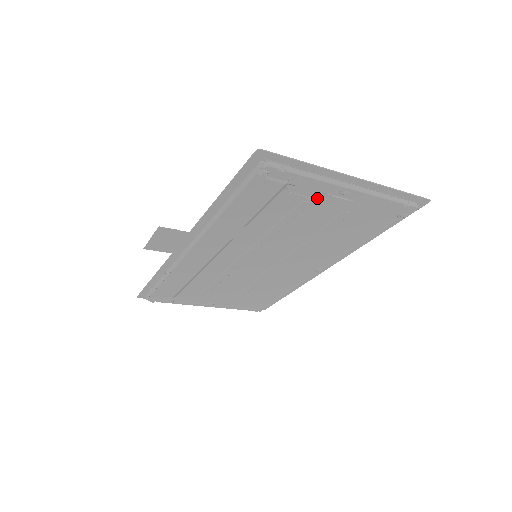
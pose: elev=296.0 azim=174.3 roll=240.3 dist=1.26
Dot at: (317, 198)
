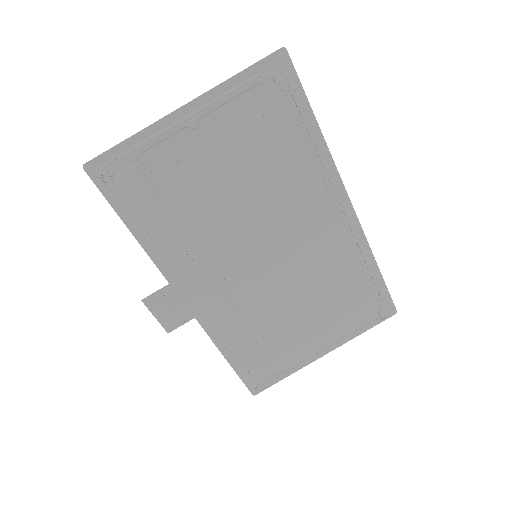
Dot at: (185, 153)
